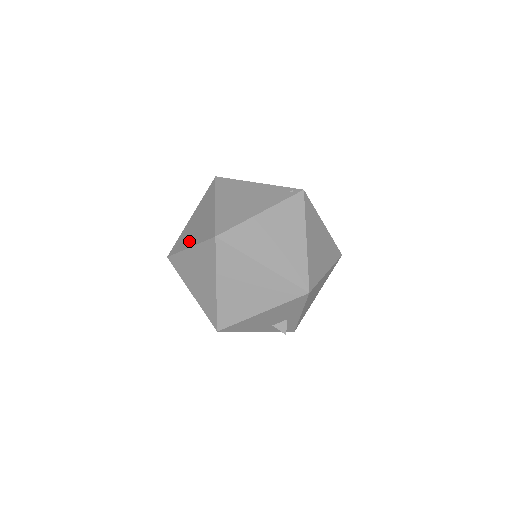
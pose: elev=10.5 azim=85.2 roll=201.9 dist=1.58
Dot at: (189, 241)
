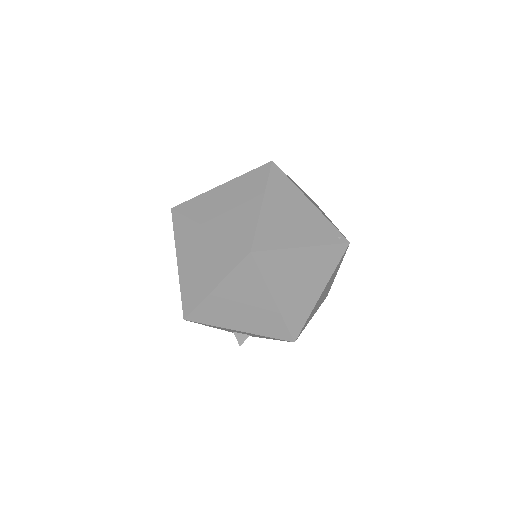
Dot at: (210, 219)
